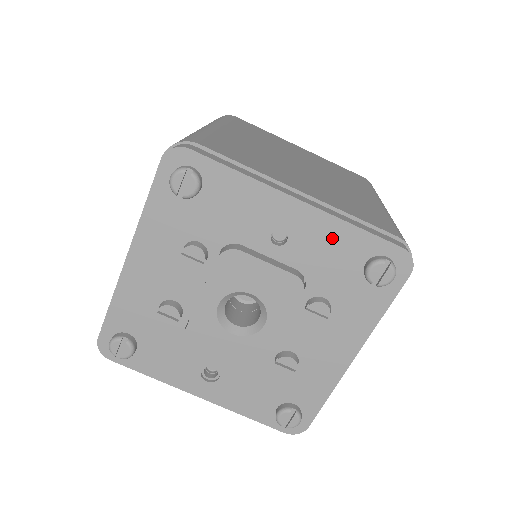
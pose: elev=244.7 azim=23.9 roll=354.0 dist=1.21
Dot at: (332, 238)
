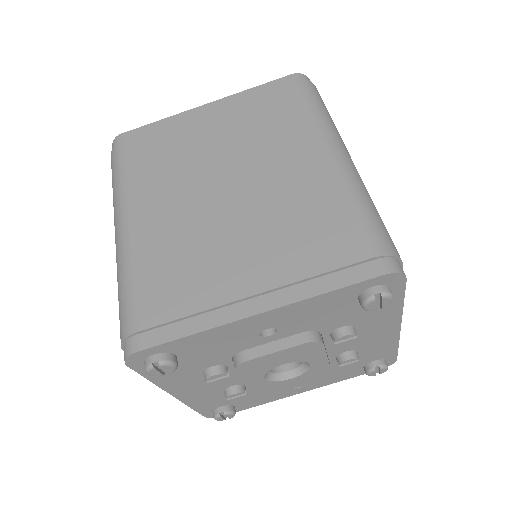
Dot at: (312, 308)
